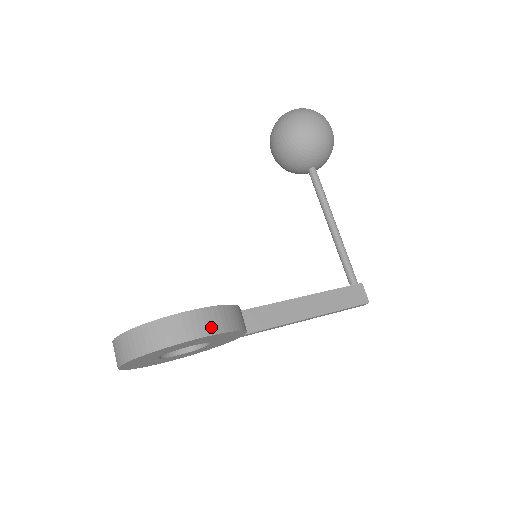
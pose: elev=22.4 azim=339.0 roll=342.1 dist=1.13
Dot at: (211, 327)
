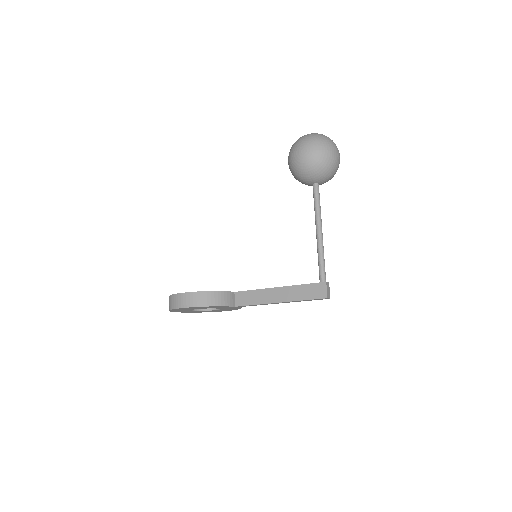
Dot at: (189, 303)
